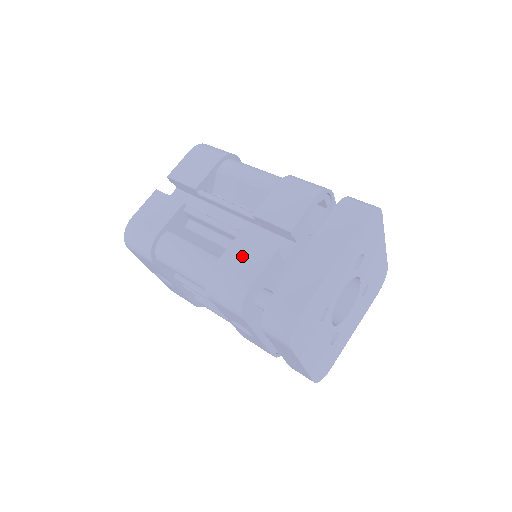
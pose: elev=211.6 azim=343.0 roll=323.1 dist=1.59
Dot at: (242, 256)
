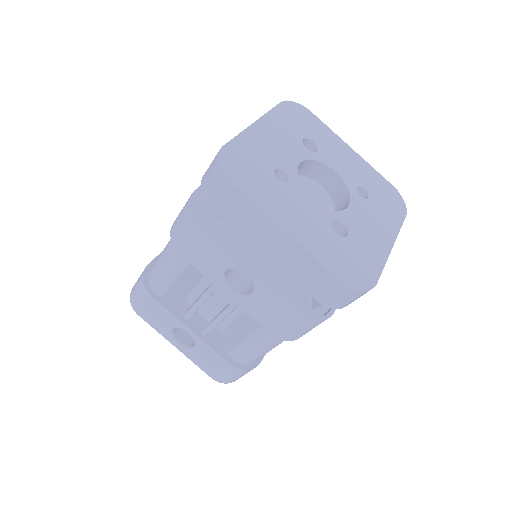
Dot at: occluded
